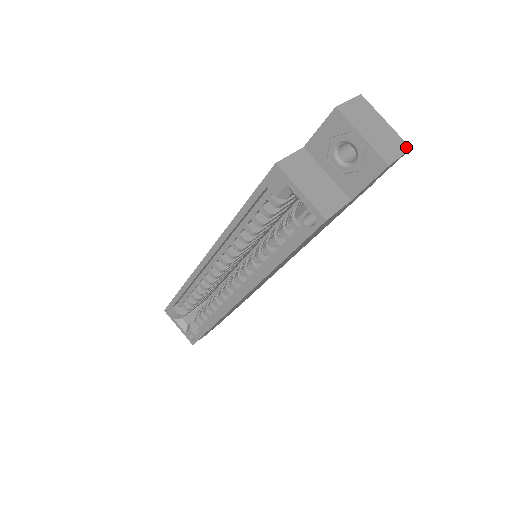
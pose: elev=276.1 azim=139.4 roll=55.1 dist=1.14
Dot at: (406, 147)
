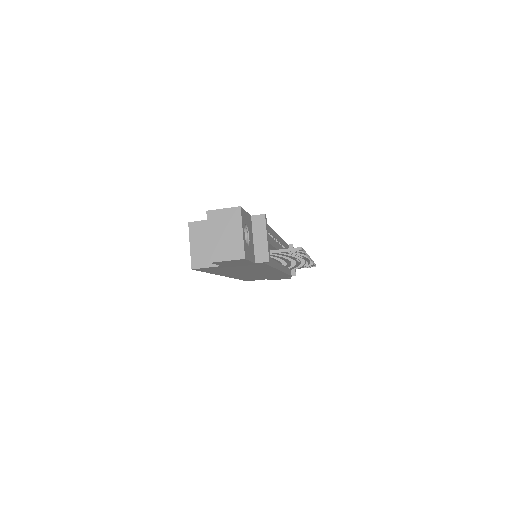
Dot at: (241, 256)
